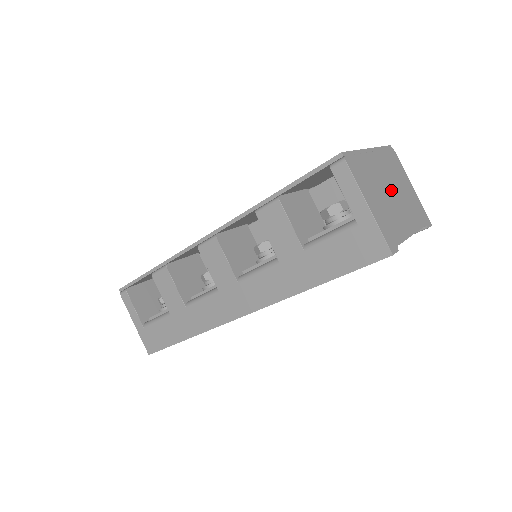
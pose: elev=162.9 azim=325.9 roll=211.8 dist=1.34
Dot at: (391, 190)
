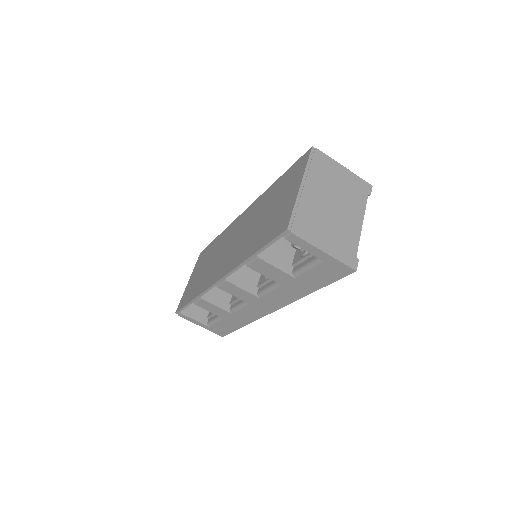
Dot at: (332, 204)
